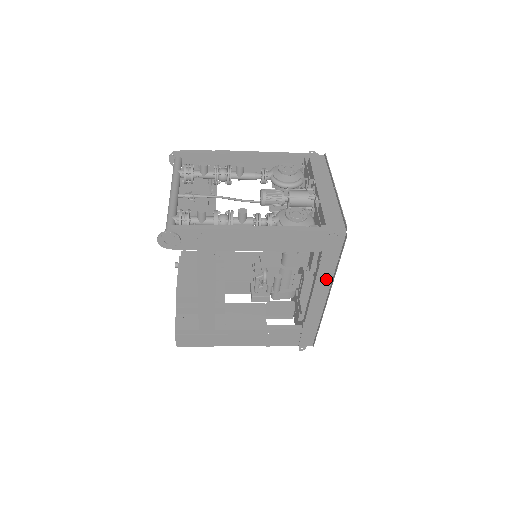
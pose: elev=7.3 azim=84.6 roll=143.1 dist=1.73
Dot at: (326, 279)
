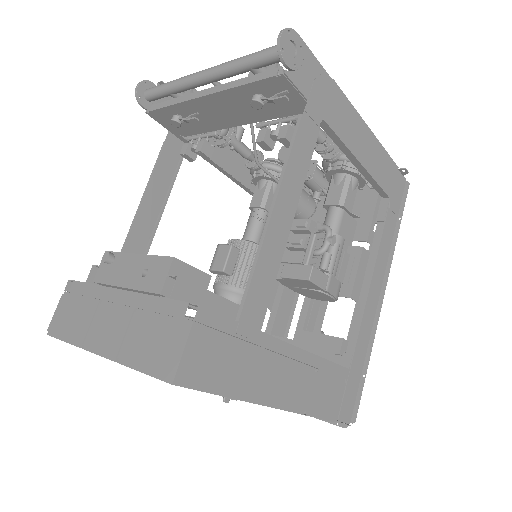
Dot at: (384, 254)
